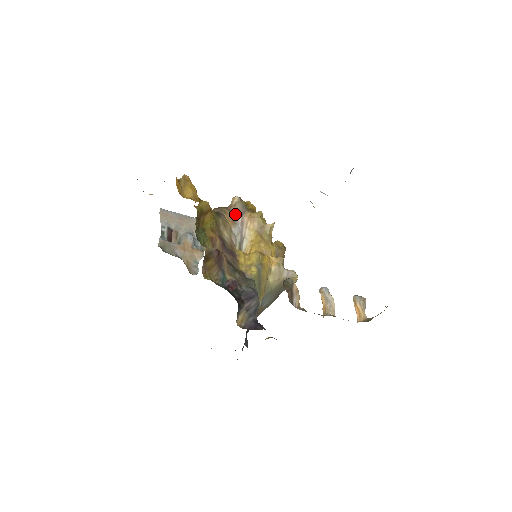
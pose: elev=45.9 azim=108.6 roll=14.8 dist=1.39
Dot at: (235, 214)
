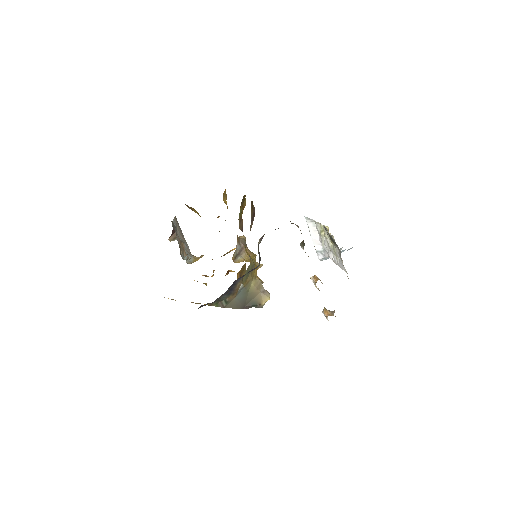
Dot at: (240, 241)
